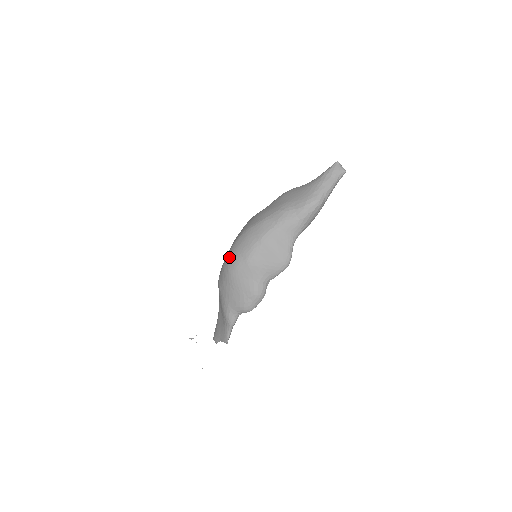
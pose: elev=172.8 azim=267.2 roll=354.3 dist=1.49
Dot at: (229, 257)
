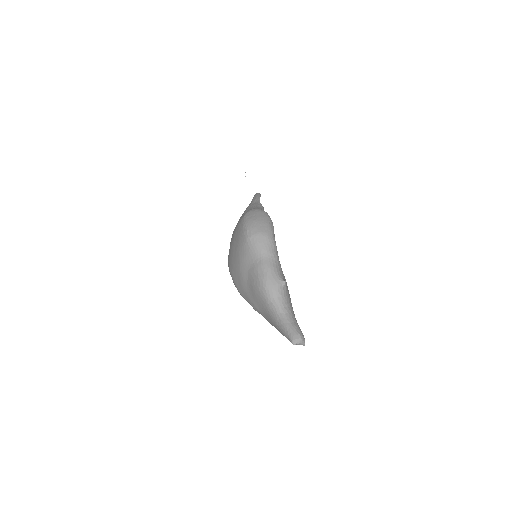
Dot at: occluded
